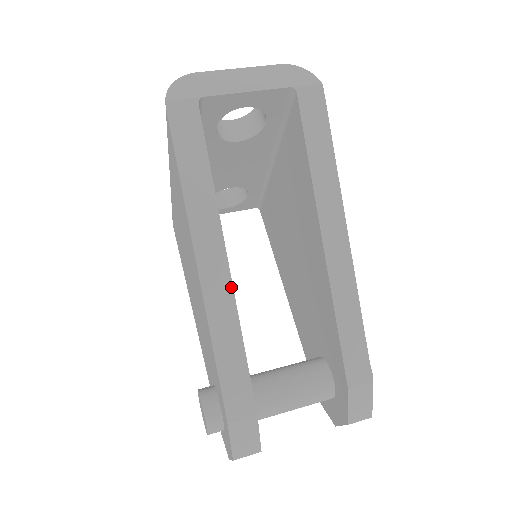
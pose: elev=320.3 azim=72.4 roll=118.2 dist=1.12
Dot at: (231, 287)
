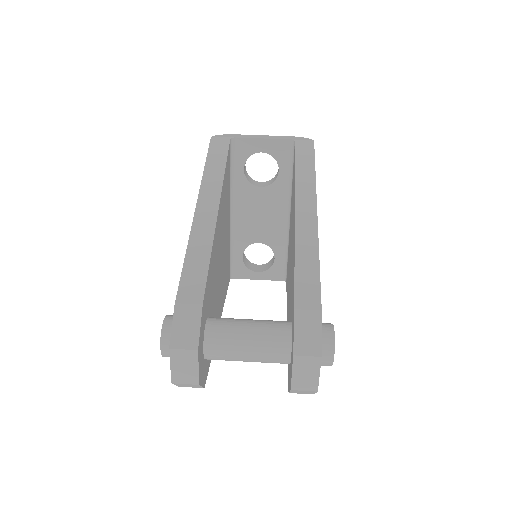
Dot at: (215, 220)
